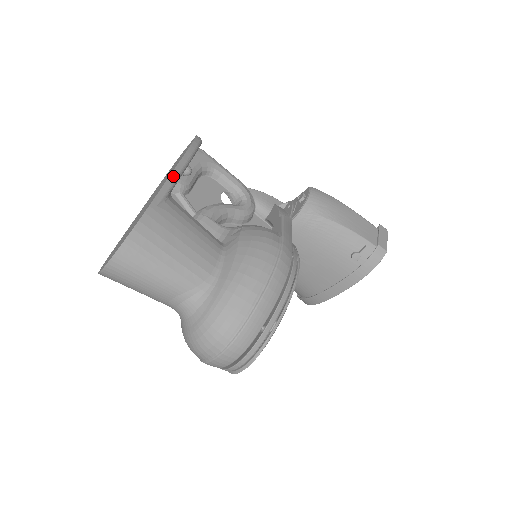
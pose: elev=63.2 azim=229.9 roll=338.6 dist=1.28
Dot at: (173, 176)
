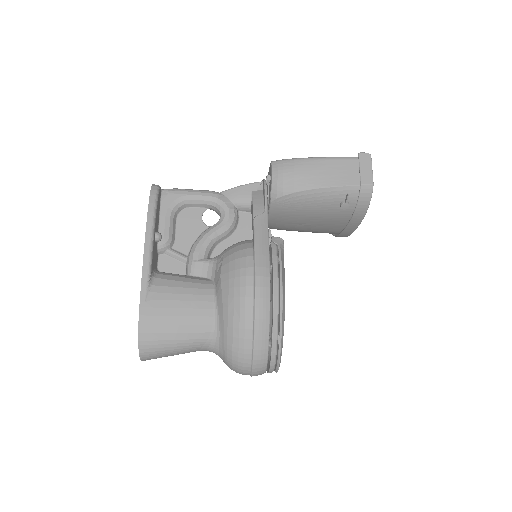
Dot at: (145, 262)
